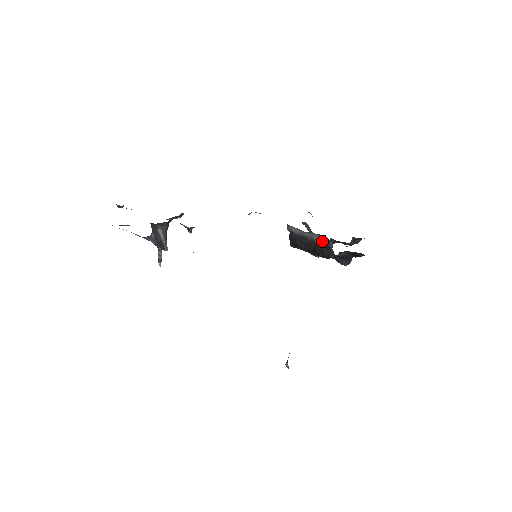
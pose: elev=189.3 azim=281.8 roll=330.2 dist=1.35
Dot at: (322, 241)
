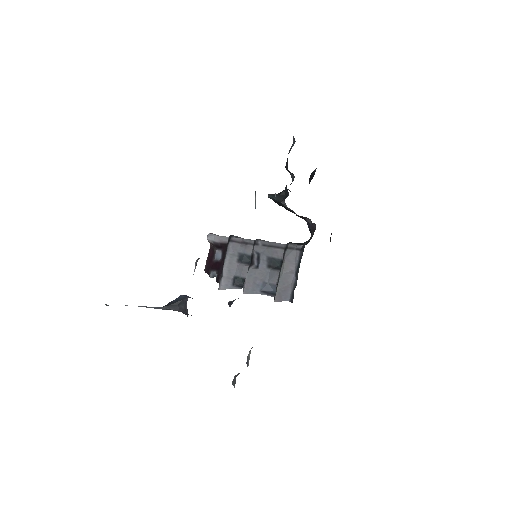
Dot at: (308, 220)
